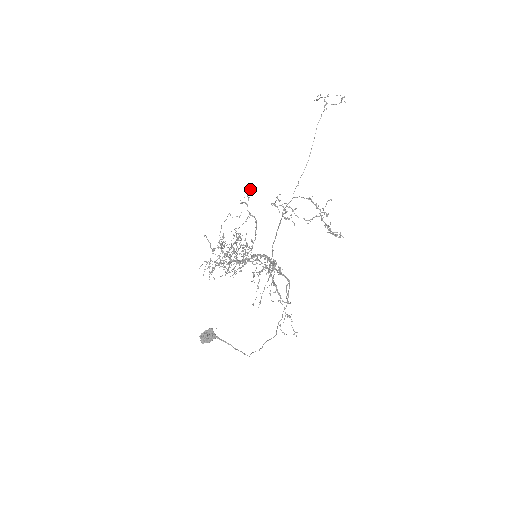
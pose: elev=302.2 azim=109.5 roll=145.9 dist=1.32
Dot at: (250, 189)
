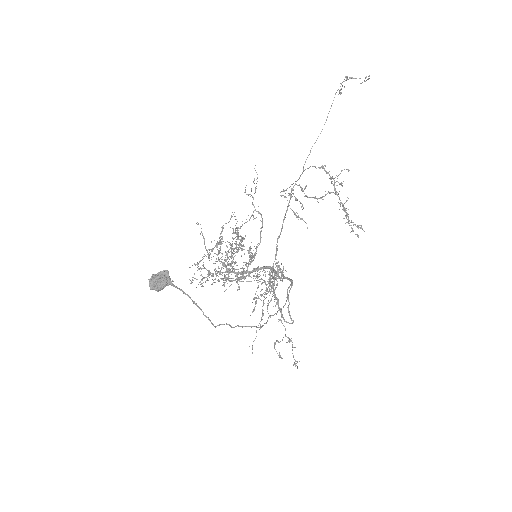
Dot at: occluded
